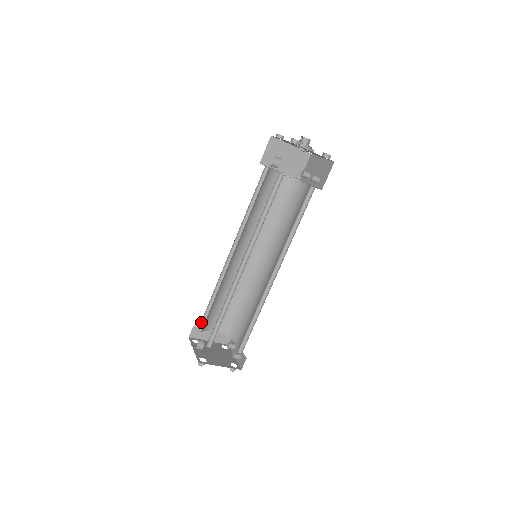
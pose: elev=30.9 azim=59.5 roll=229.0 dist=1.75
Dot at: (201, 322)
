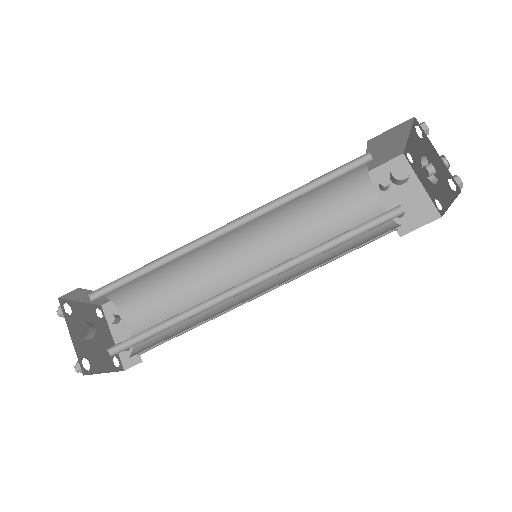
Dot at: occluded
